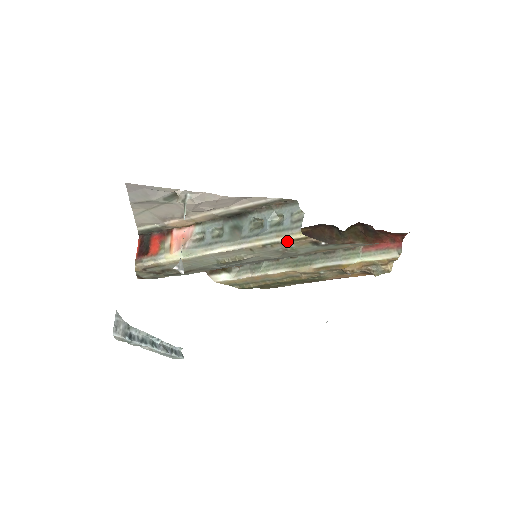
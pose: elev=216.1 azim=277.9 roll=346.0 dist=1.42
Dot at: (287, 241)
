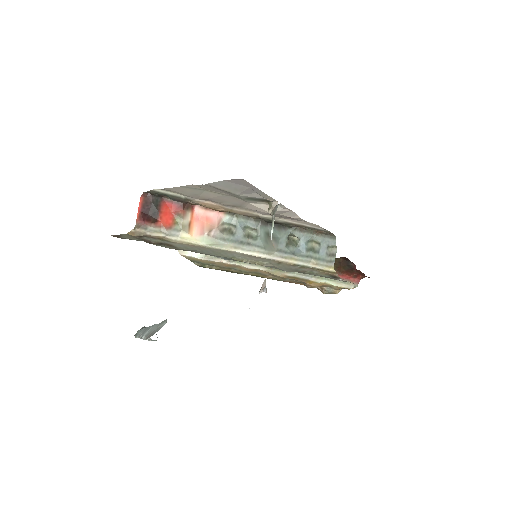
Dot at: (317, 269)
